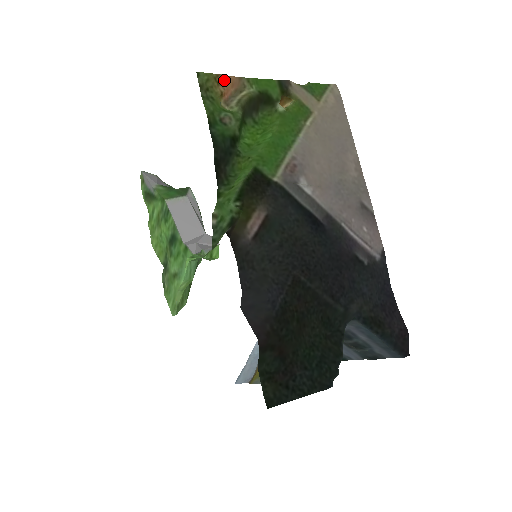
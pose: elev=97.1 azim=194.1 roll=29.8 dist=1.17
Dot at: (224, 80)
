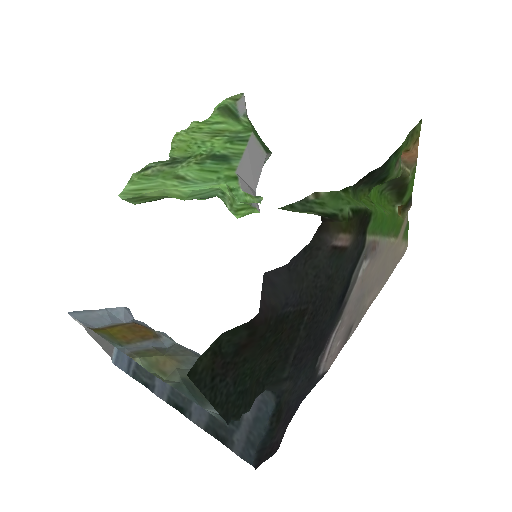
Dot at: (416, 147)
